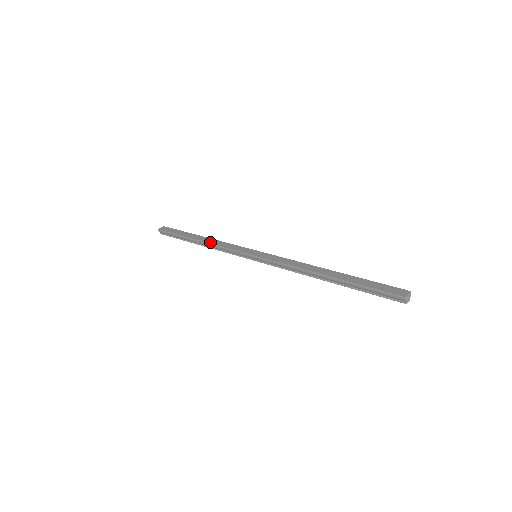
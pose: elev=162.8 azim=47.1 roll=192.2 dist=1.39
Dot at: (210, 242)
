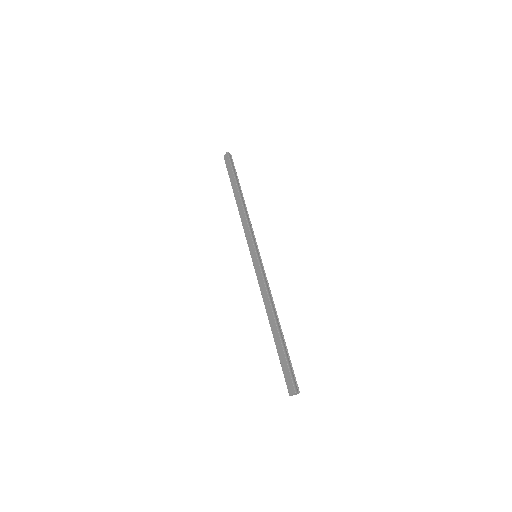
Dot at: (240, 212)
